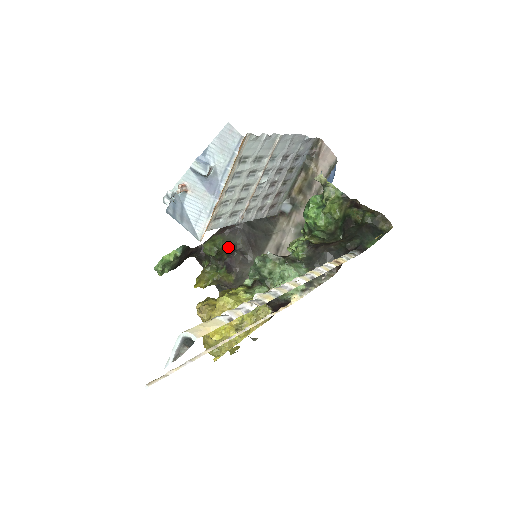
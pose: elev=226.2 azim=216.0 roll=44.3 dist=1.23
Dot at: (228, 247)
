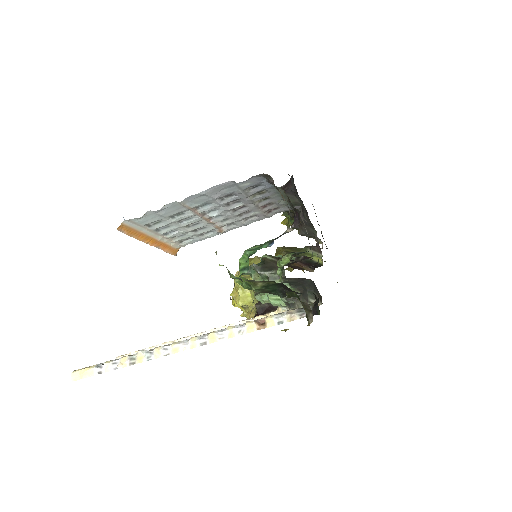
Dot at: occluded
